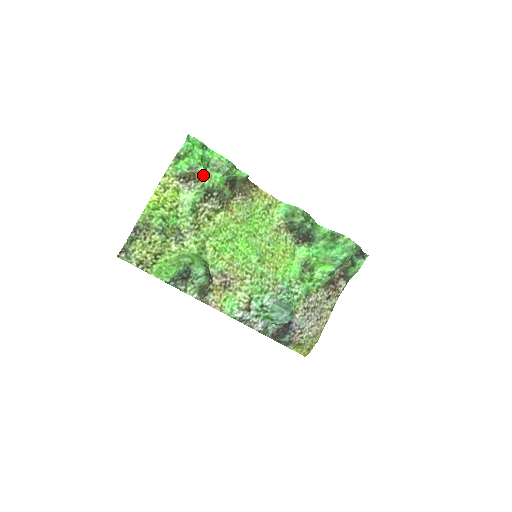
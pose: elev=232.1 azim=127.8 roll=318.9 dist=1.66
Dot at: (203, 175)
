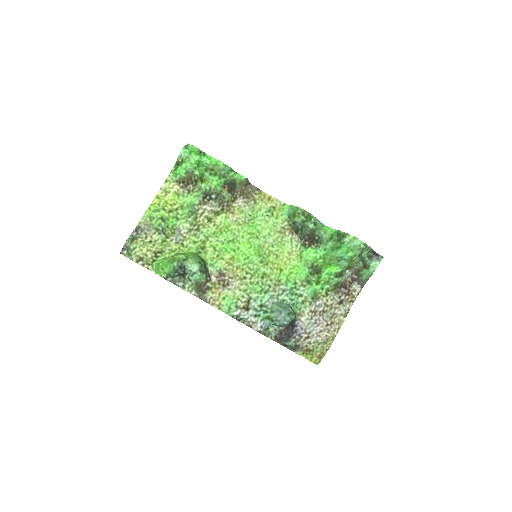
Dot at: (199, 178)
